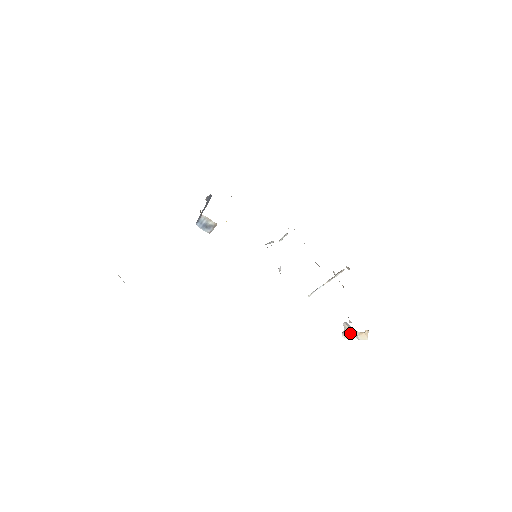
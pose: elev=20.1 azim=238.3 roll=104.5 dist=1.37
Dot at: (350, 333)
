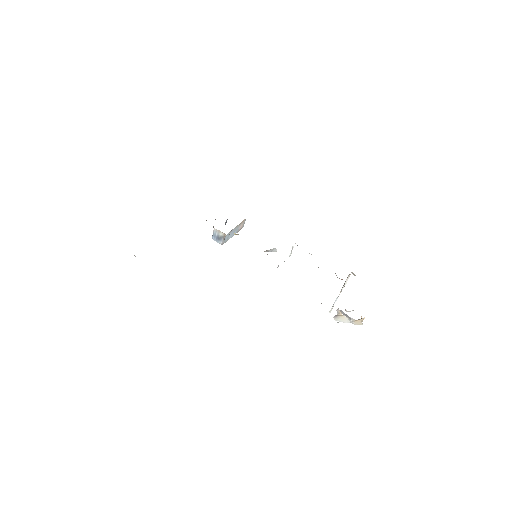
Dot at: (343, 317)
